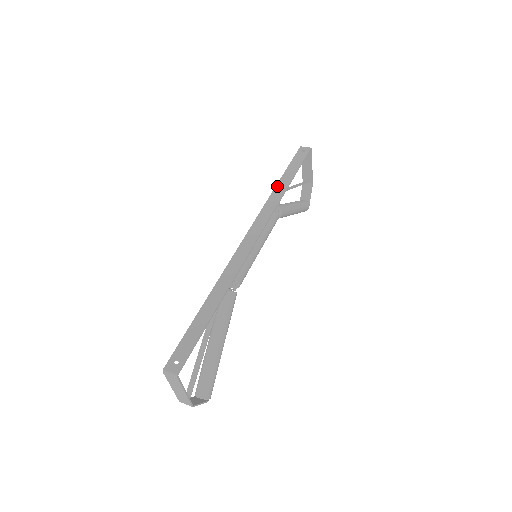
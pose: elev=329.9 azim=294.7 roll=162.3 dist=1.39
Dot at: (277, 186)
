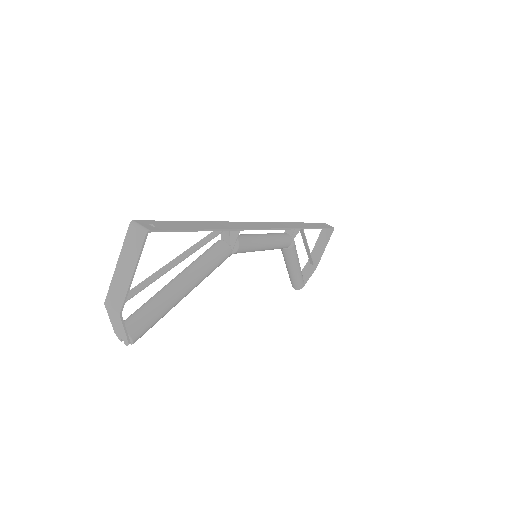
Dot at: (300, 223)
